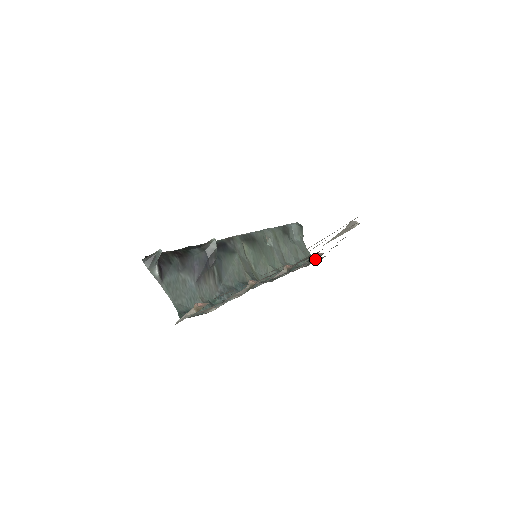
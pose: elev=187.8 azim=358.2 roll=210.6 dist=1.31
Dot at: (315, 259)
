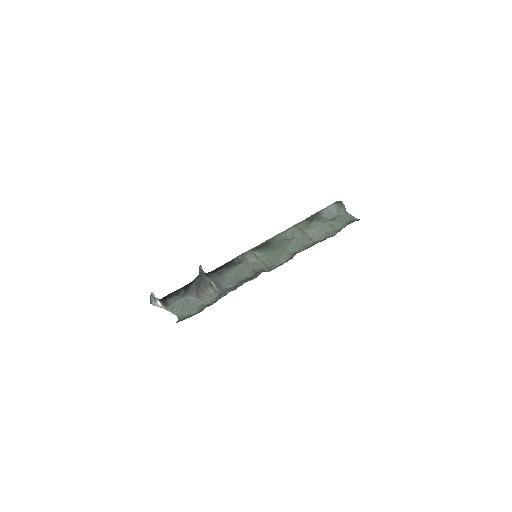
Dot at: occluded
